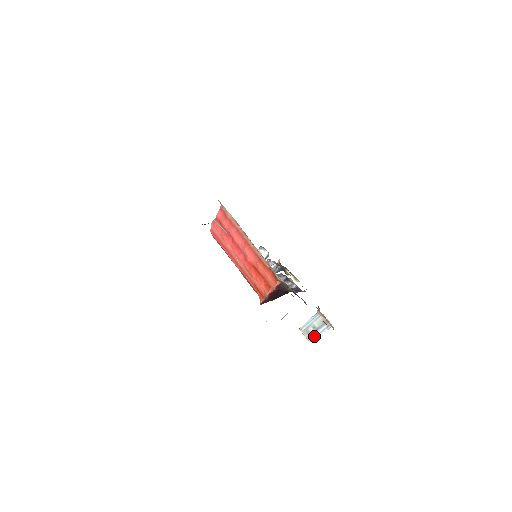
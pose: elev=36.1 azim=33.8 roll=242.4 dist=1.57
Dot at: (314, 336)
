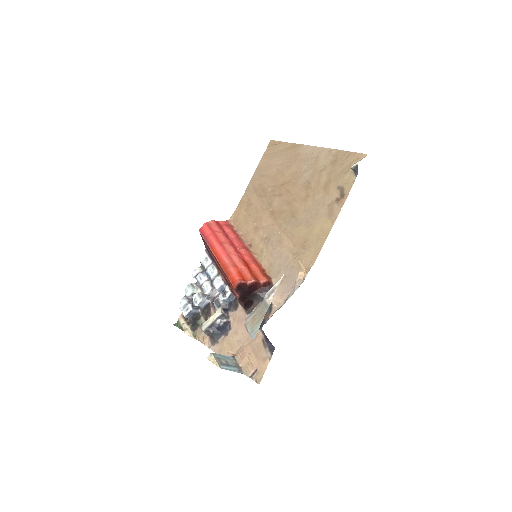
Dot at: (225, 367)
